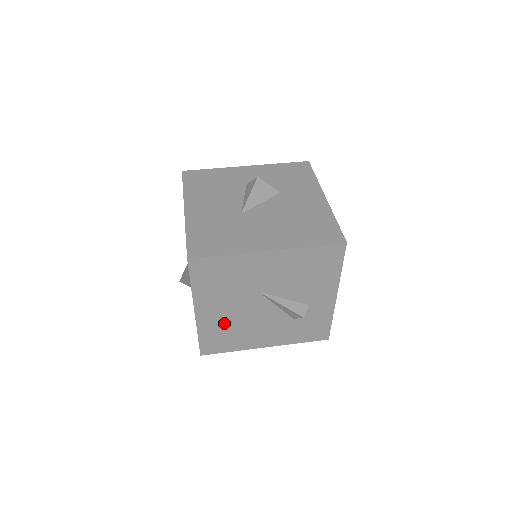
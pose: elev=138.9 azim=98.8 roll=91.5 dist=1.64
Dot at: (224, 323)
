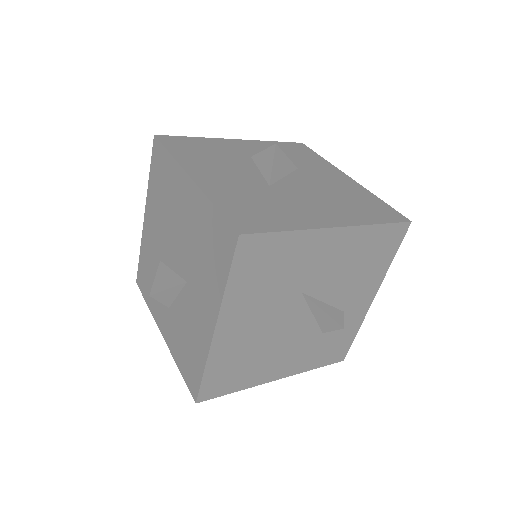
Dot at: (244, 346)
